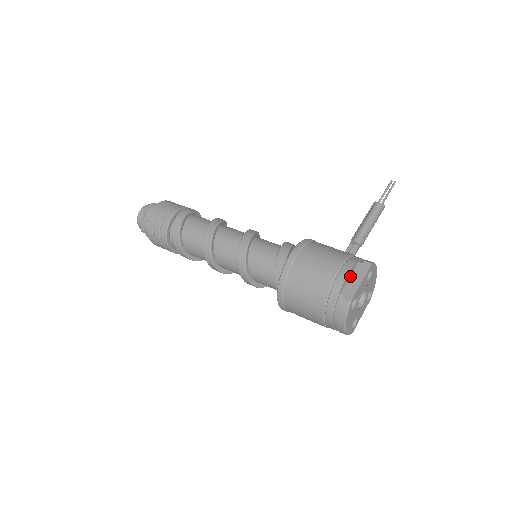
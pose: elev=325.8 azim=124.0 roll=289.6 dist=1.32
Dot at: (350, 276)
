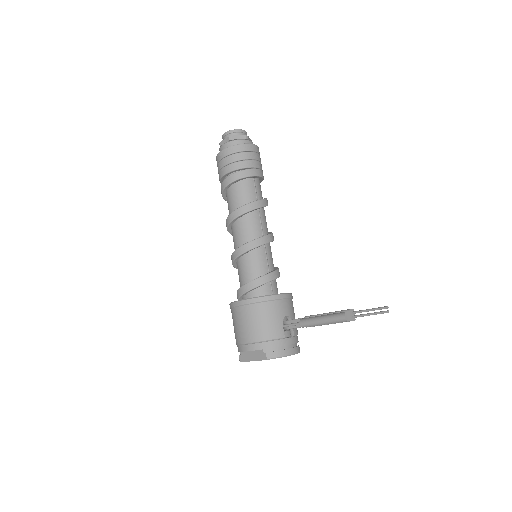
Dot at: occluded
